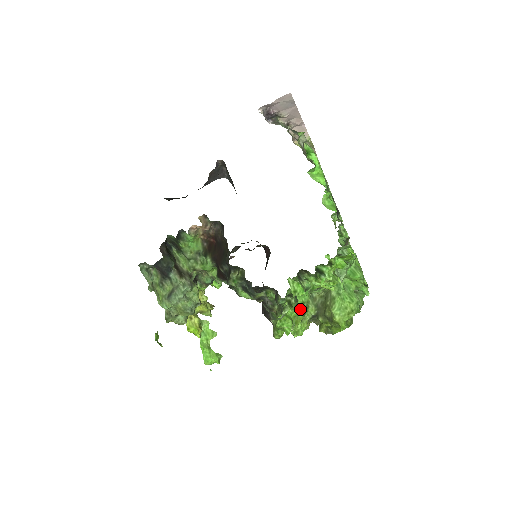
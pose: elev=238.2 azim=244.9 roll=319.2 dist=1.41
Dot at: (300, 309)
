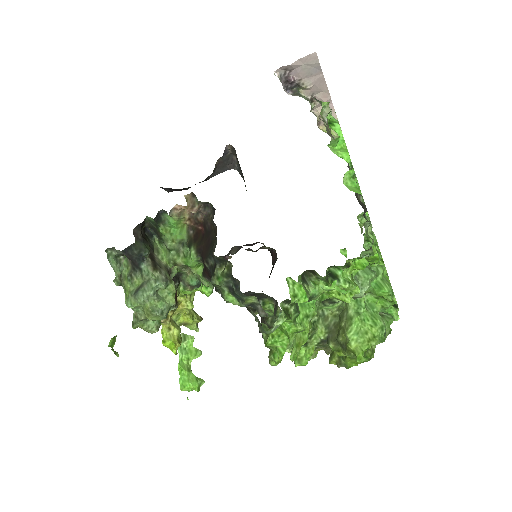
Dot at: (302, 324)
